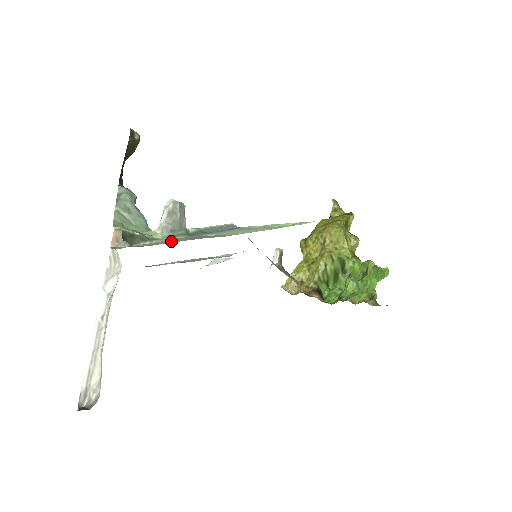
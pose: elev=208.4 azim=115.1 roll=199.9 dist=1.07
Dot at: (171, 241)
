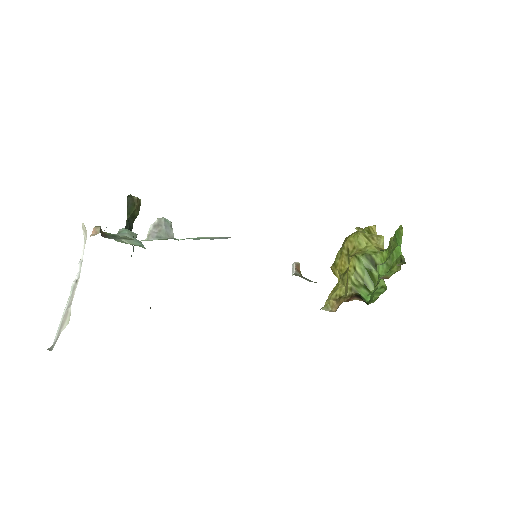
Dot at: occluded
